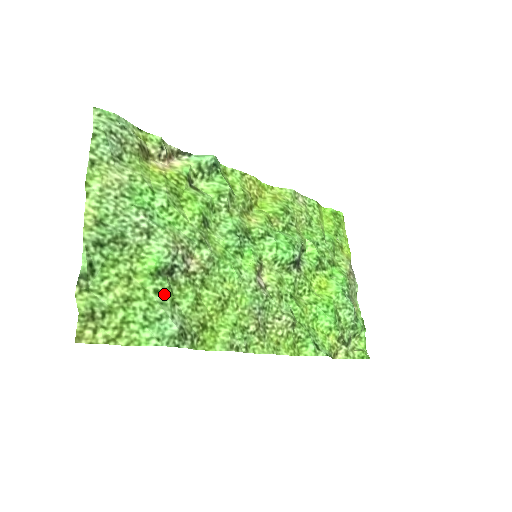
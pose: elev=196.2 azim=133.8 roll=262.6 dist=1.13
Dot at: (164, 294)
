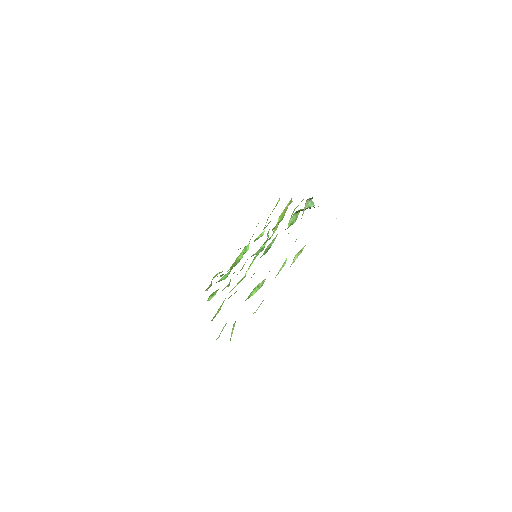
Dot at: occluded
